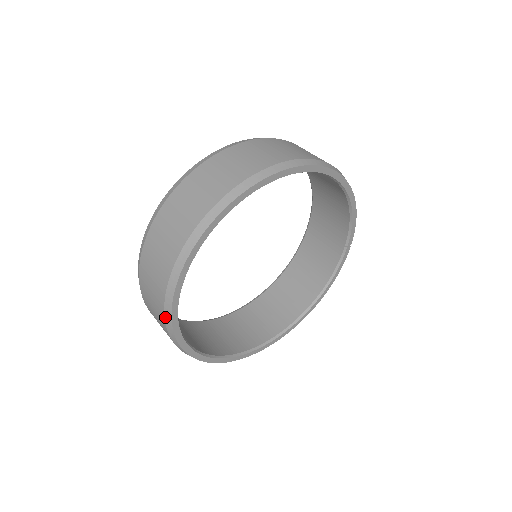
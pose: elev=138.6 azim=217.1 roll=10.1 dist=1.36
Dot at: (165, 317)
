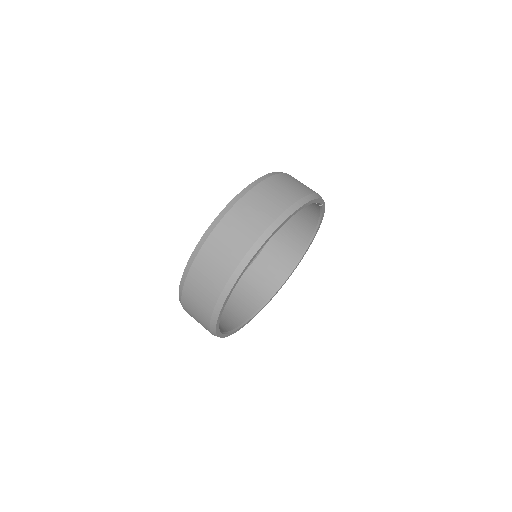
Dot at: occluded
